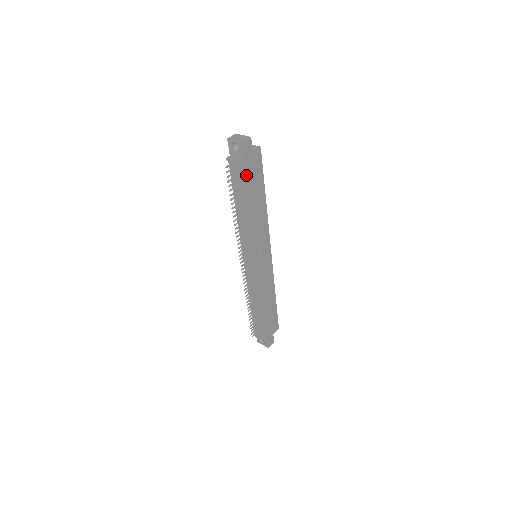
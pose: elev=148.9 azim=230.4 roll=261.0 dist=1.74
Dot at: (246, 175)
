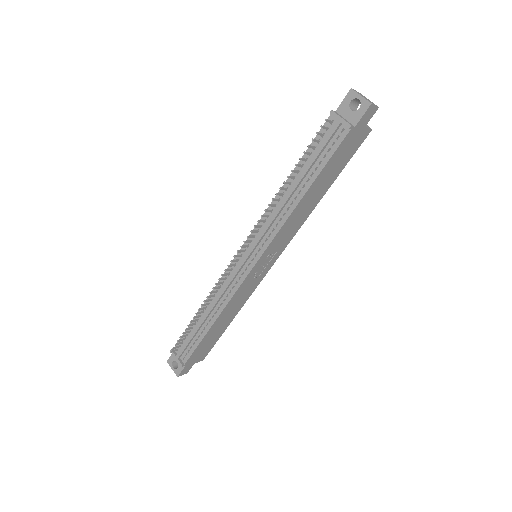
Dot at: (340, 147)
